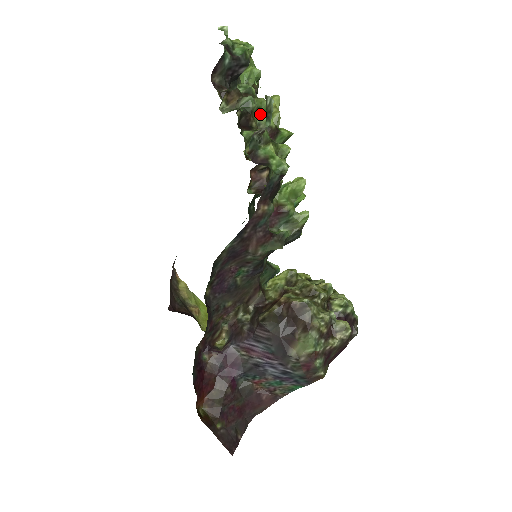
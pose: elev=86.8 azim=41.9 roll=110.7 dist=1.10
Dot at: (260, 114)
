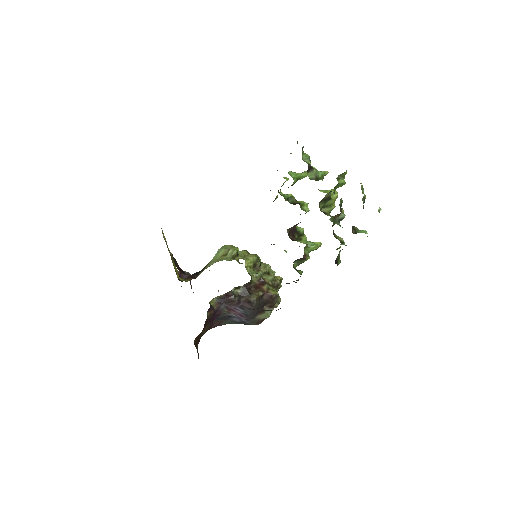
Dot at: occluded
